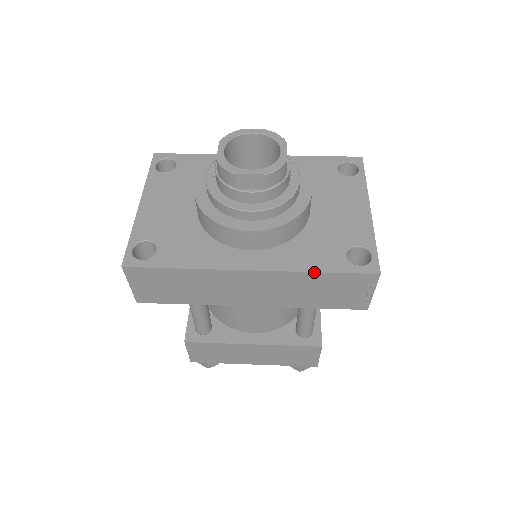
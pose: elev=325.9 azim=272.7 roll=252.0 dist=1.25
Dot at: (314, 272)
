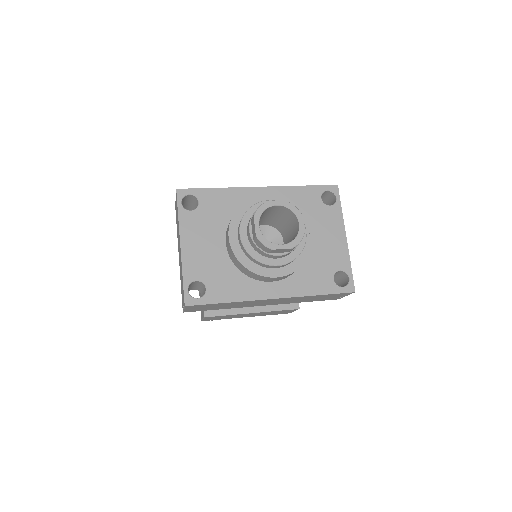
Dot at: (315, 295)
